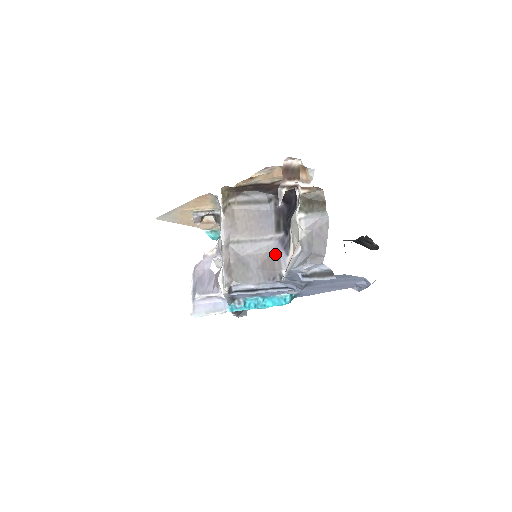
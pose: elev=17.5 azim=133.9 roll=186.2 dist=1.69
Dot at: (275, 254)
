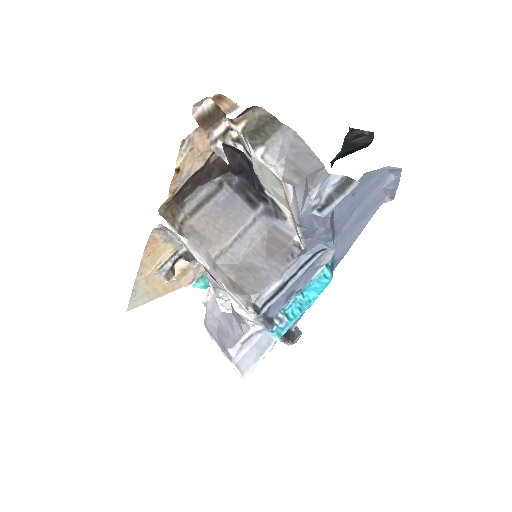
Dot at: (272, 231)
